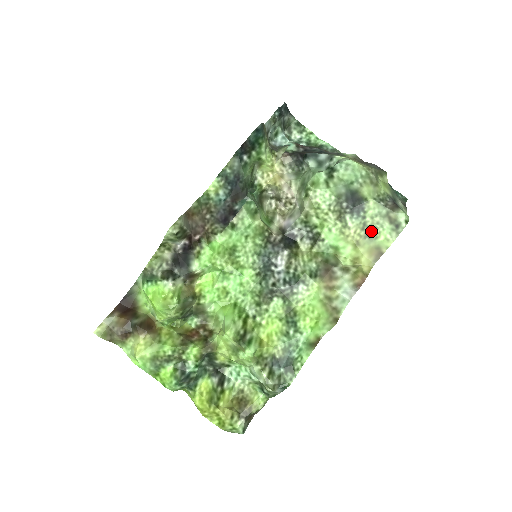
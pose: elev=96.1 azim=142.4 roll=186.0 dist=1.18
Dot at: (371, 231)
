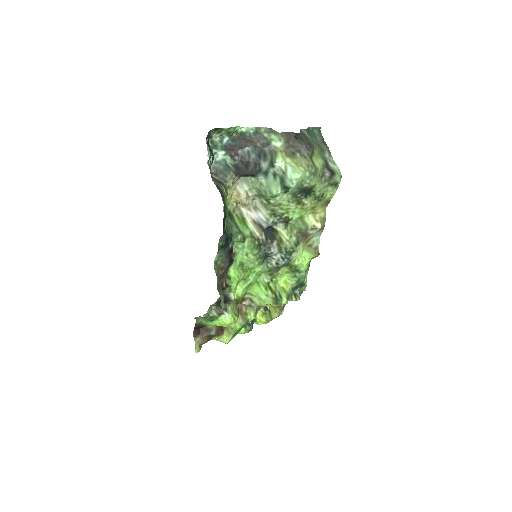
Dot at: (321, 197)
